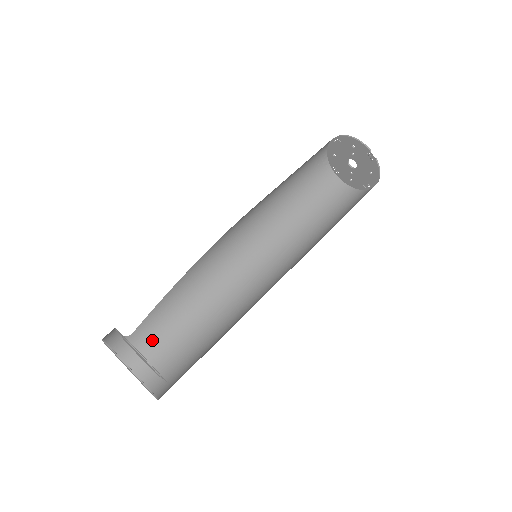
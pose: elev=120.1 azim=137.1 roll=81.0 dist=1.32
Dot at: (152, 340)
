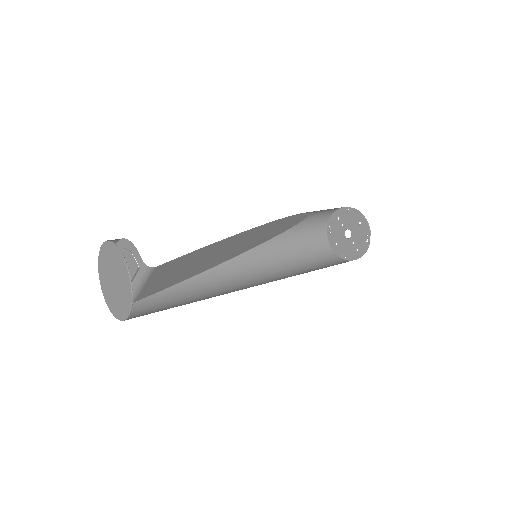
Dot at: (152, 311)
